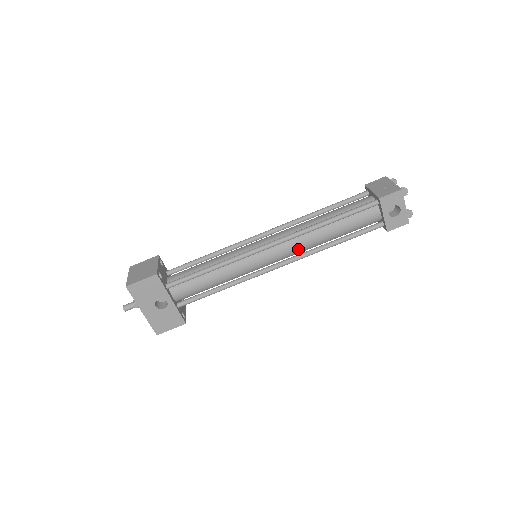
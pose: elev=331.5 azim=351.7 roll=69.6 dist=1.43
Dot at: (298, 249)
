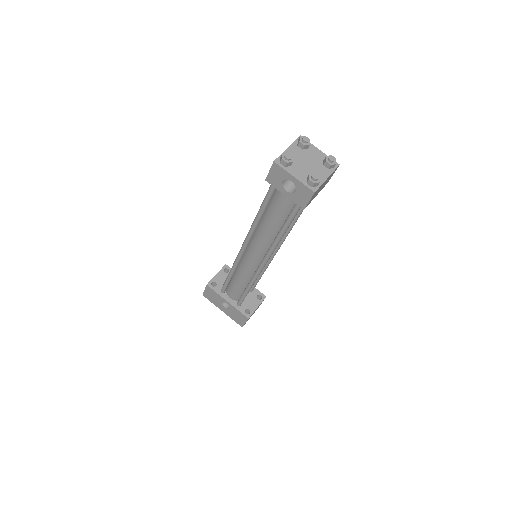
Dot at: (262, 246)
